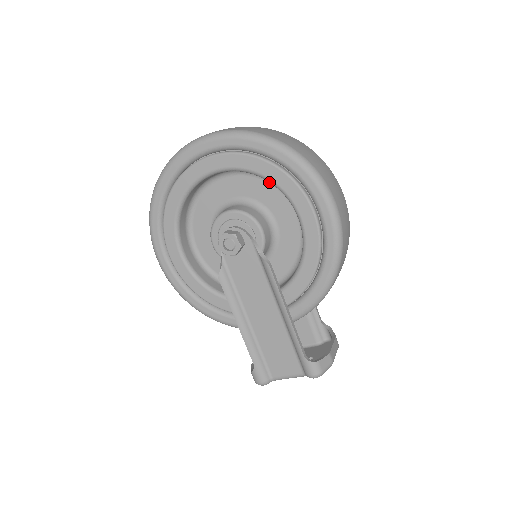
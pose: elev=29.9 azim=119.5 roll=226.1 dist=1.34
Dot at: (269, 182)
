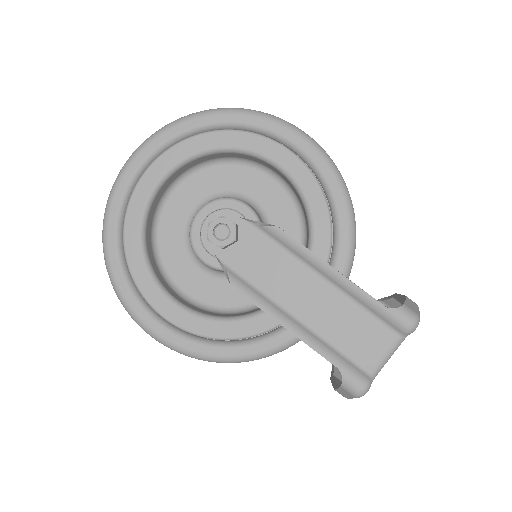
Dot at: (223, 165)
